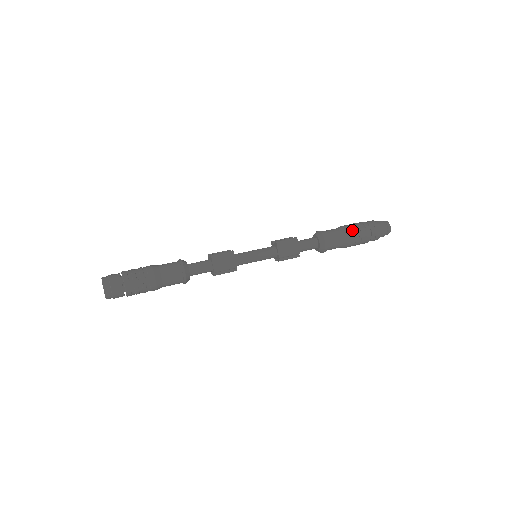
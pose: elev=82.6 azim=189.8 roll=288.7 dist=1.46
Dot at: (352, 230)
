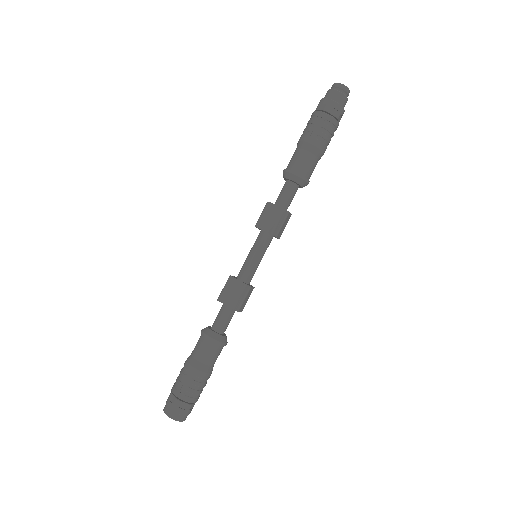
Dot at: (306, 134)
